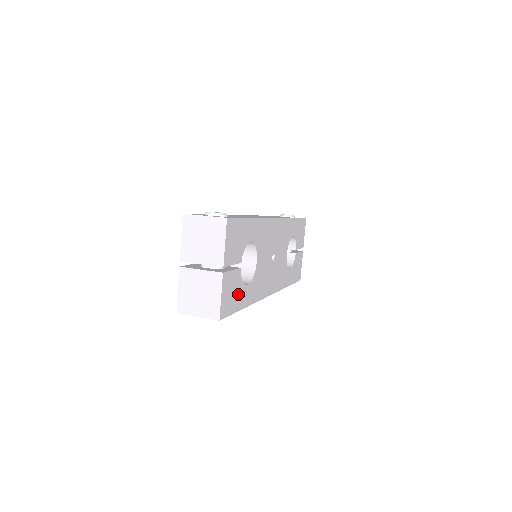
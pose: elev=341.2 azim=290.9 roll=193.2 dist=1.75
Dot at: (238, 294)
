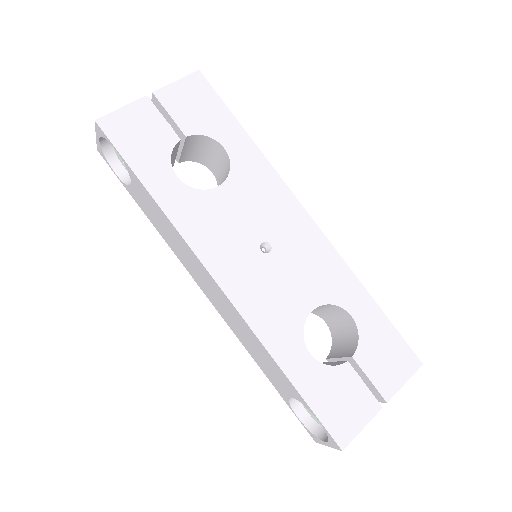
Dot at: (151, 155)
